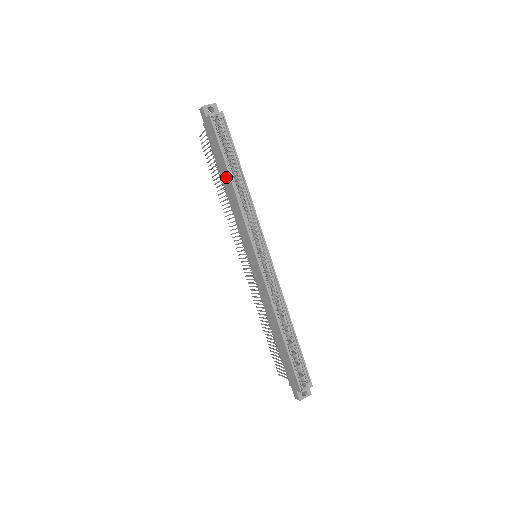
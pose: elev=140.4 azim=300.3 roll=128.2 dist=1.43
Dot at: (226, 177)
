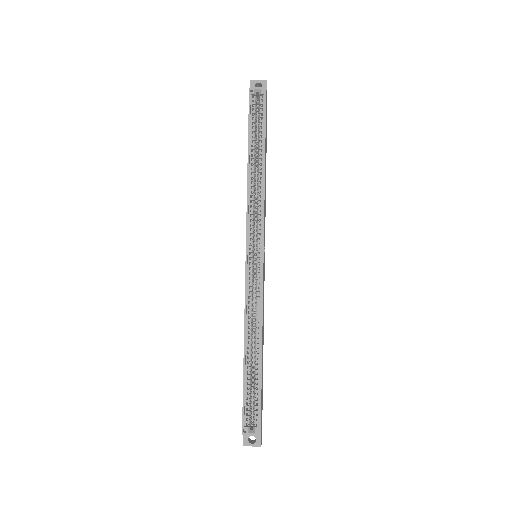
Dot at: occluded
